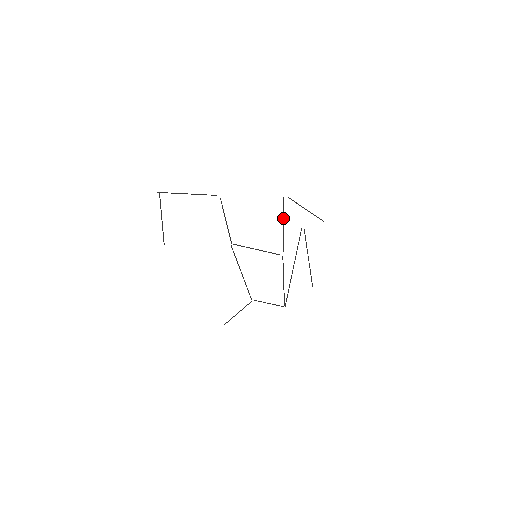
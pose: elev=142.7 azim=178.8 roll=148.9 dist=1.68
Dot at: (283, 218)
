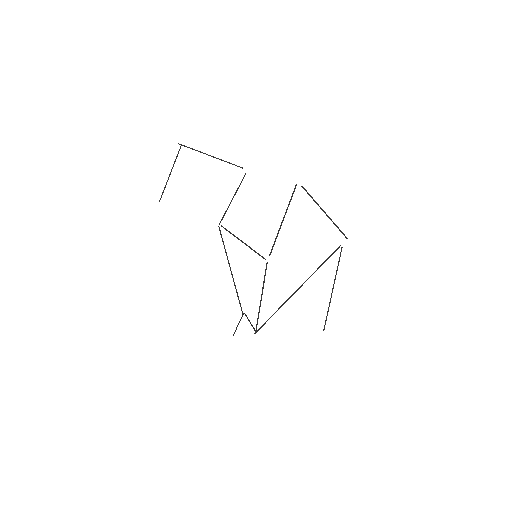
Dot at: (285, 212)
